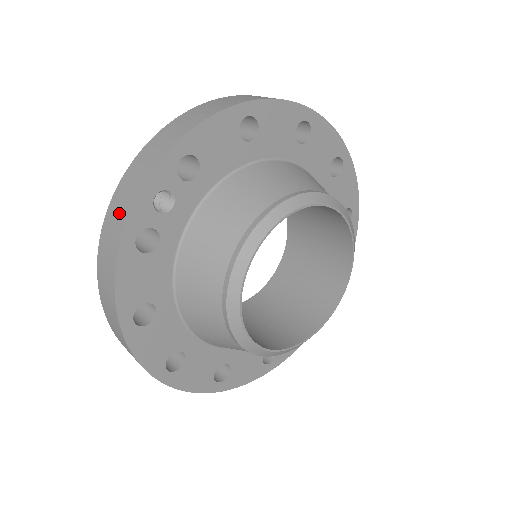
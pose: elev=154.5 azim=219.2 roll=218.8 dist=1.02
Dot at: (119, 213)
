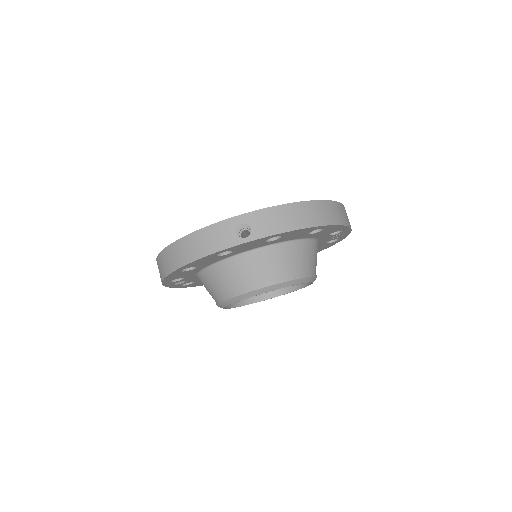
Dot at: occluded
